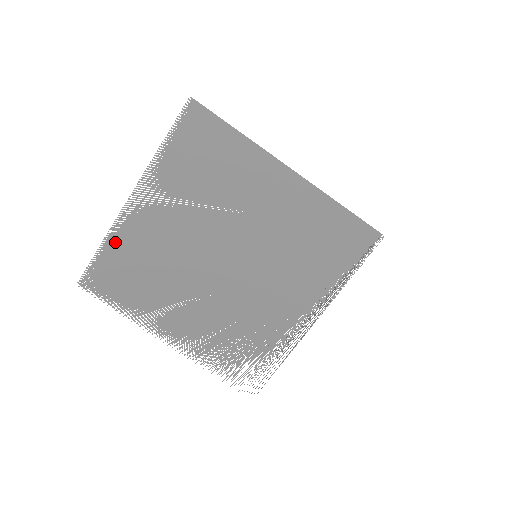
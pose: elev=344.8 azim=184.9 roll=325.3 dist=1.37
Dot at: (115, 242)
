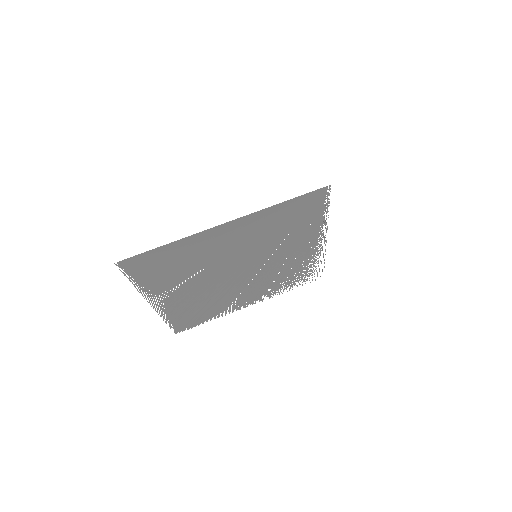
Dot at: (171, 316)
